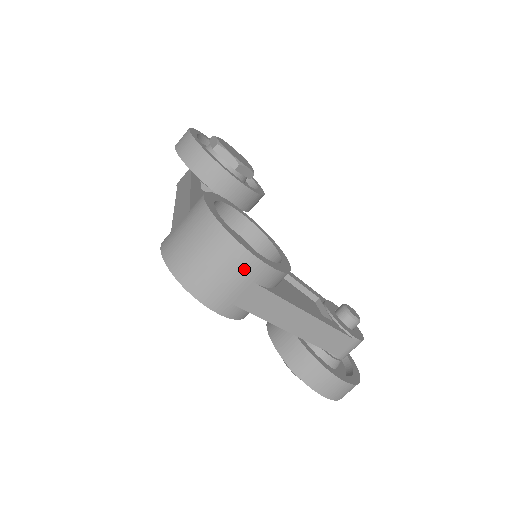
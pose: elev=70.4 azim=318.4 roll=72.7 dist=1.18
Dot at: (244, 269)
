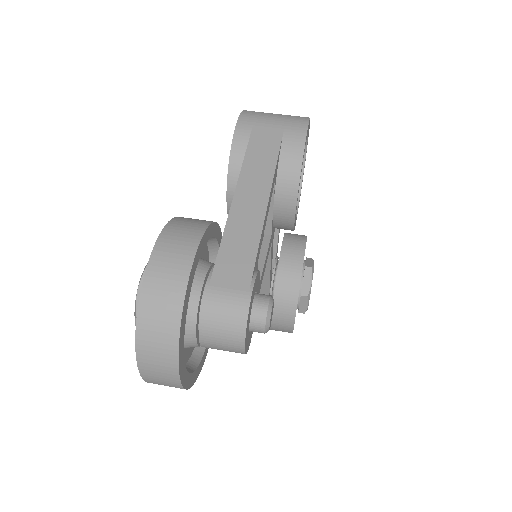
Dot at: (292, 121)
